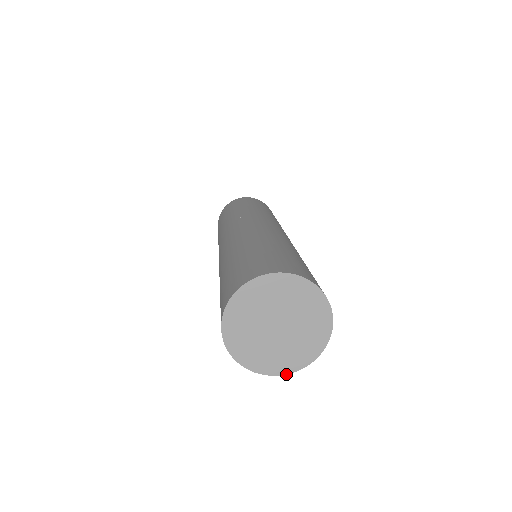
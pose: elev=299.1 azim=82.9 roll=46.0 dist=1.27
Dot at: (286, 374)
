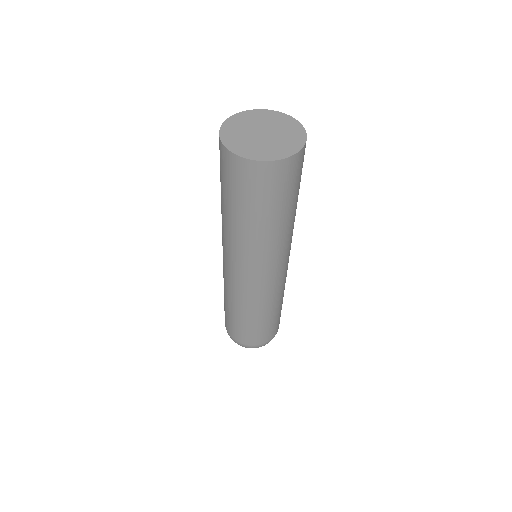
Dot at: (269, 161)
